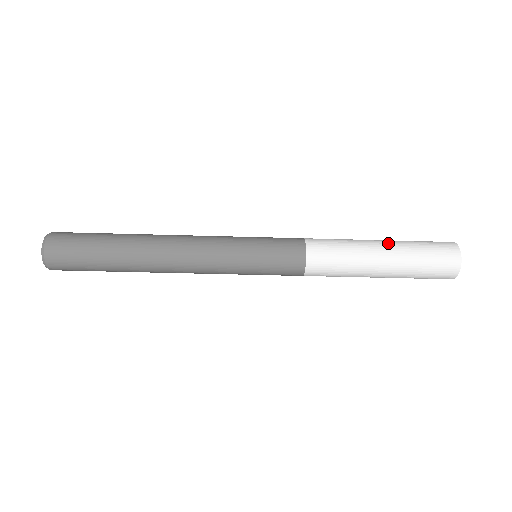
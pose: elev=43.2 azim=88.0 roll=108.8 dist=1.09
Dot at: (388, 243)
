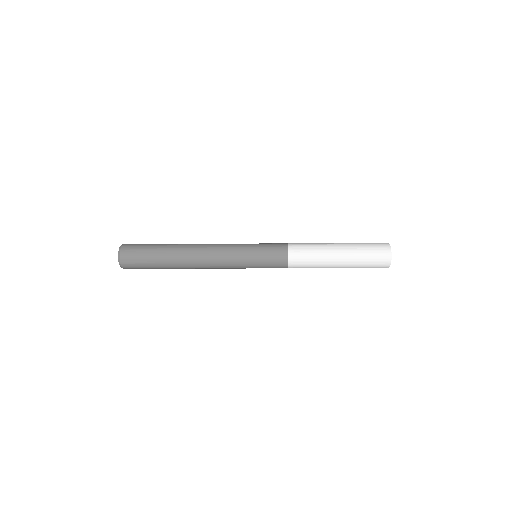
Dot at: (344, 259)
